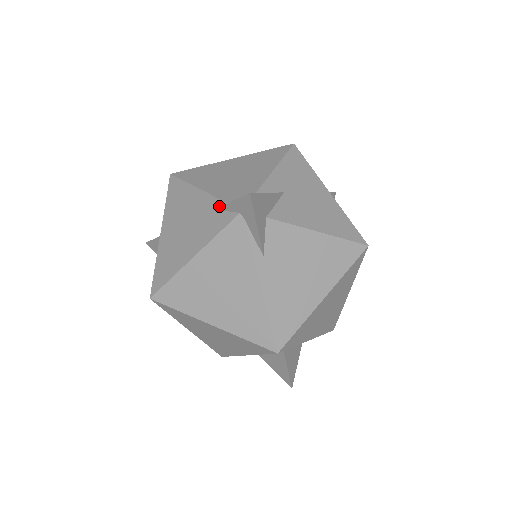
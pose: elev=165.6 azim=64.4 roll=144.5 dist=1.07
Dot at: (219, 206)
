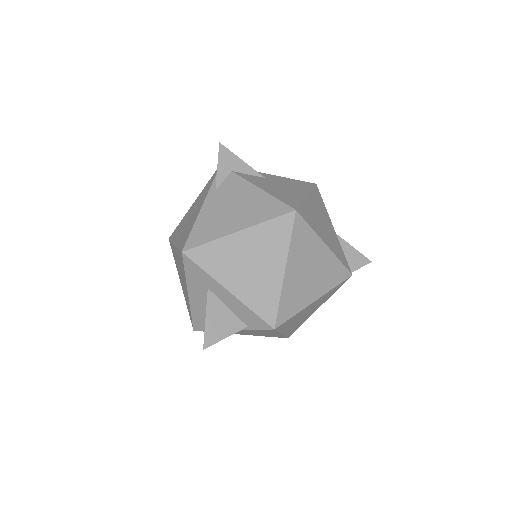
Dot at: occluded
